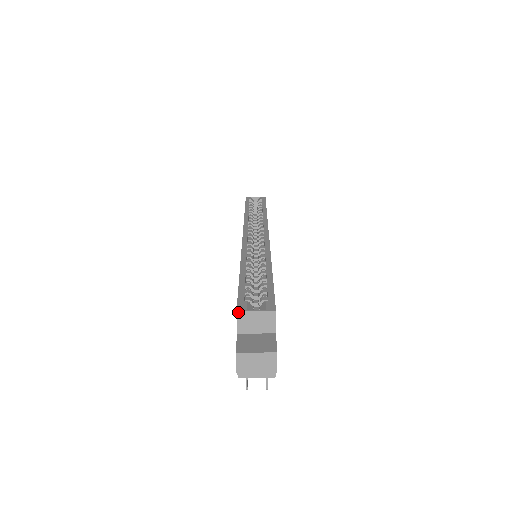
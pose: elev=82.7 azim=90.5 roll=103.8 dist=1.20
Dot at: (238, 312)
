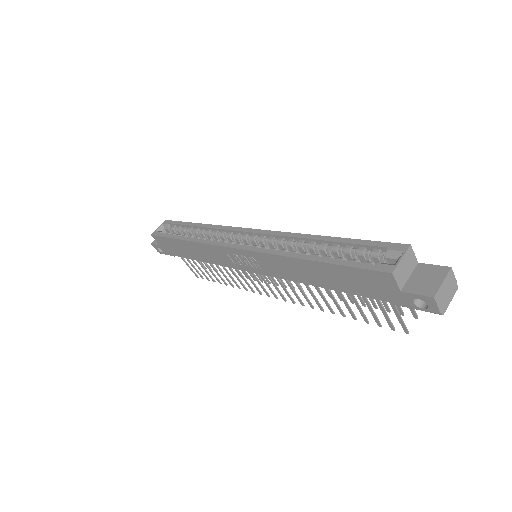
Dot at: (393, 273)
